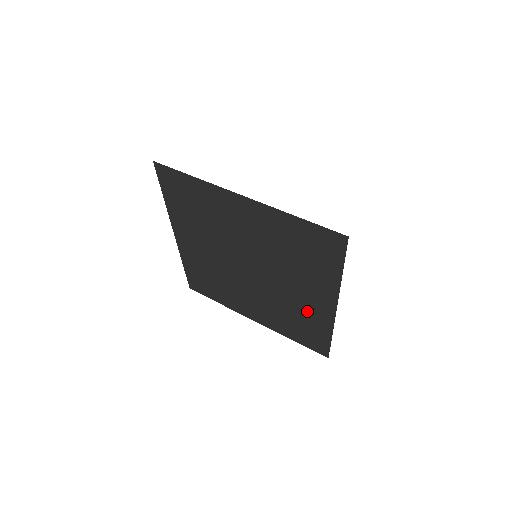
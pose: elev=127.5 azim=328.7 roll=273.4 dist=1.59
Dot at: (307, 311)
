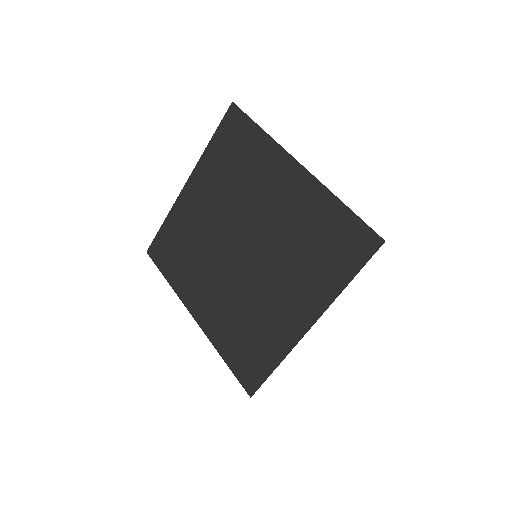
Dot at: (300, 210)
